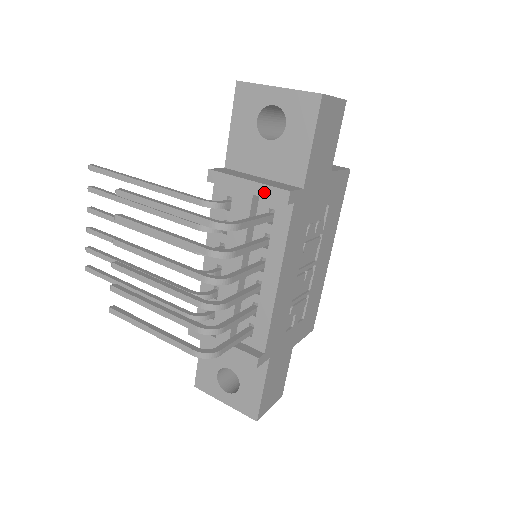
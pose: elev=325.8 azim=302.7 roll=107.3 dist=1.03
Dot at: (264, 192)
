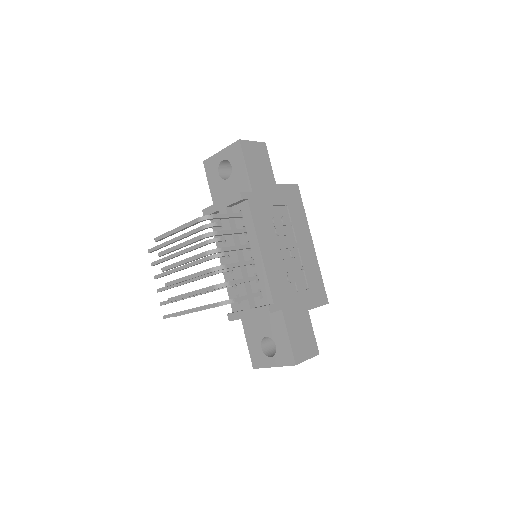
Dot at: (230, 202)
